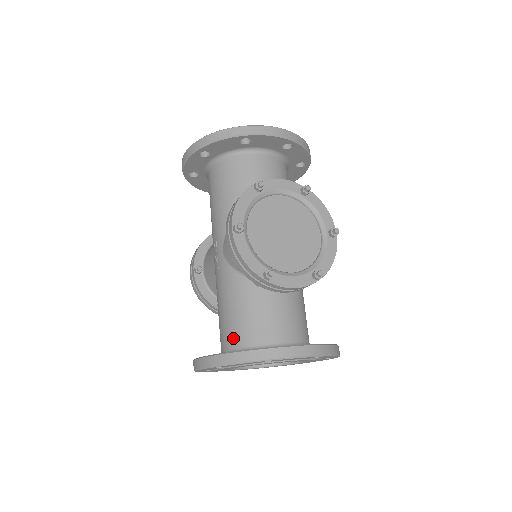
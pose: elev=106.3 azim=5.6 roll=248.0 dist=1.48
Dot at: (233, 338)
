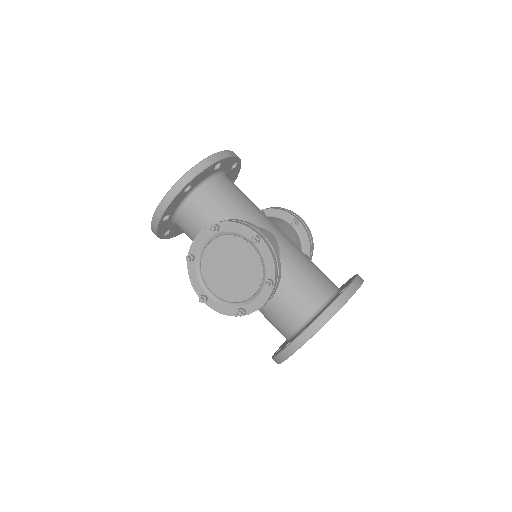
Dot at: occluded
